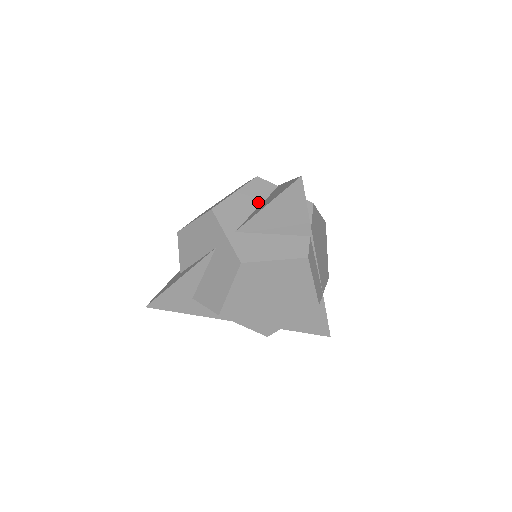
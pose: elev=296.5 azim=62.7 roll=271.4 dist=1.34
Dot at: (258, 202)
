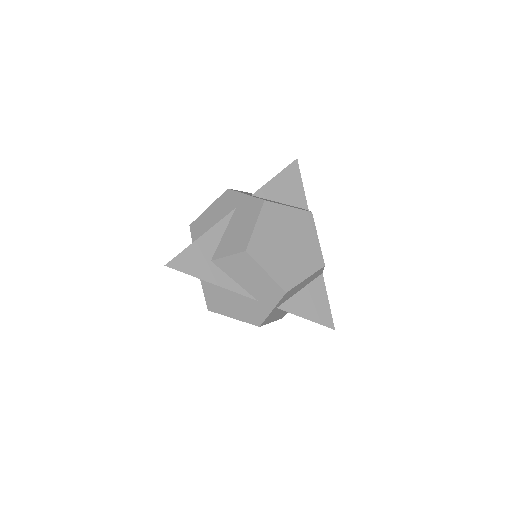
Dot at: occluded
